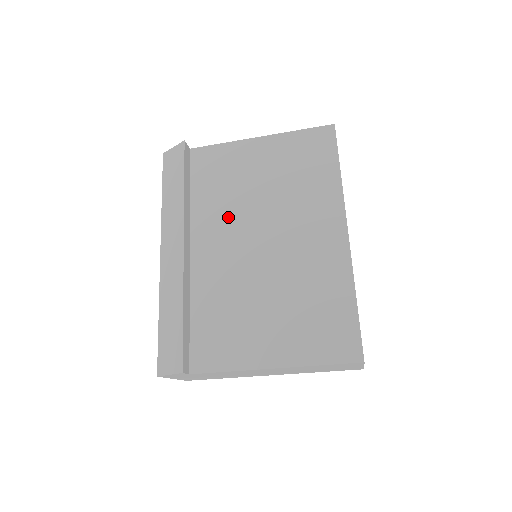
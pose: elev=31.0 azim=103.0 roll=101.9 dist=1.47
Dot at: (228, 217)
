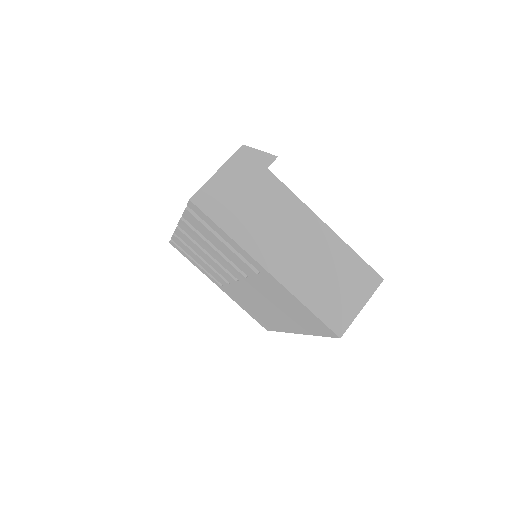
Dot at: occluded
